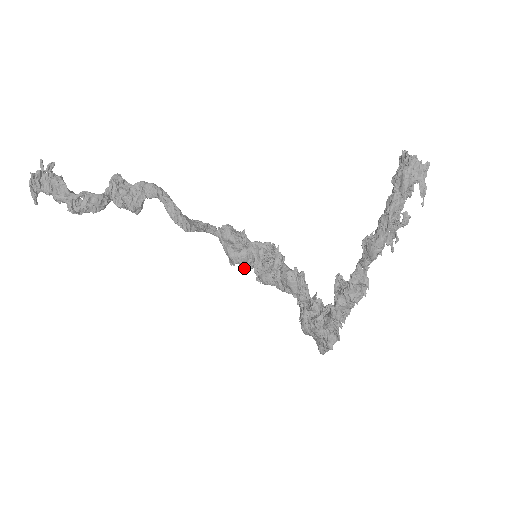
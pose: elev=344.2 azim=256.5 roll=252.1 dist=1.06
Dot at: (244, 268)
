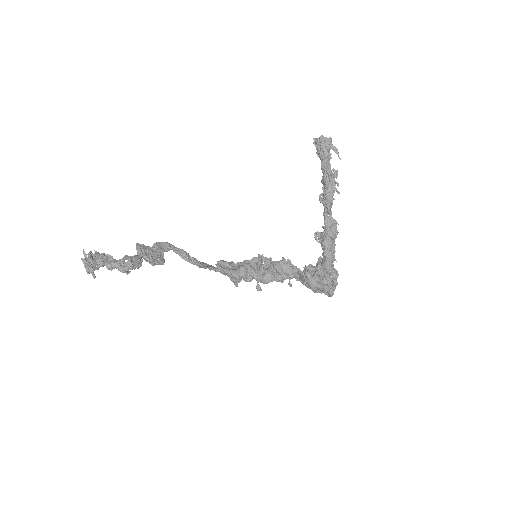
Dot at: occluded
